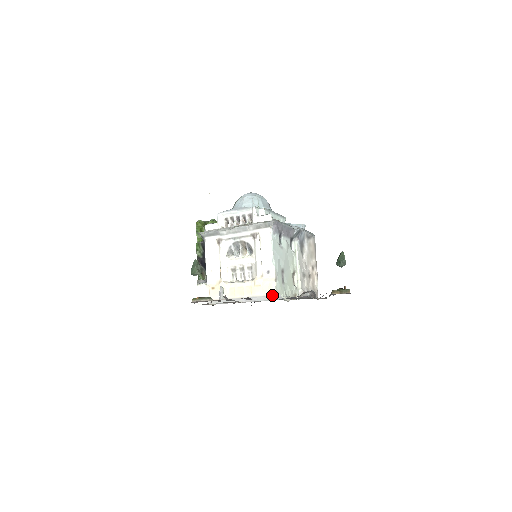
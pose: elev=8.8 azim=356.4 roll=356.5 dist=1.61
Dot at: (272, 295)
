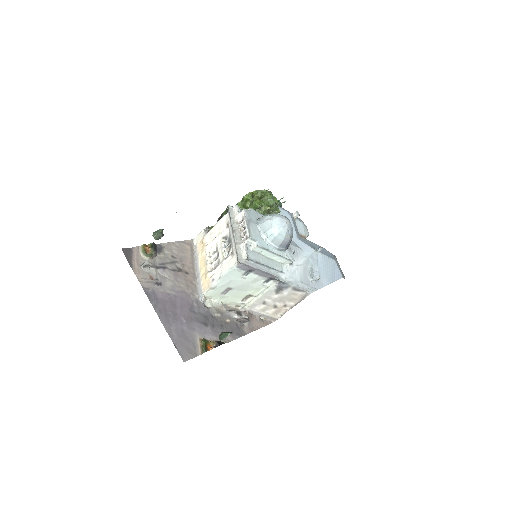
Dot at: (202, 292)
